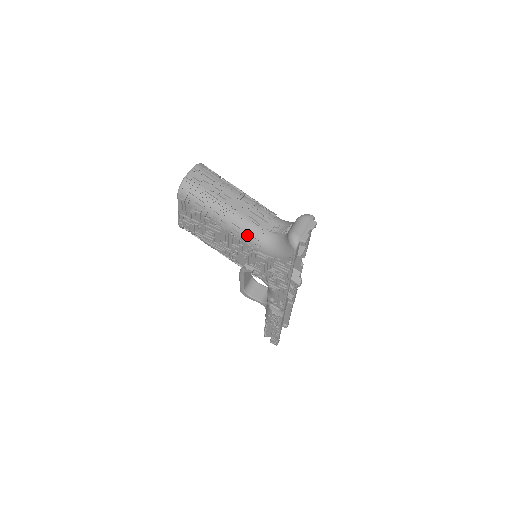
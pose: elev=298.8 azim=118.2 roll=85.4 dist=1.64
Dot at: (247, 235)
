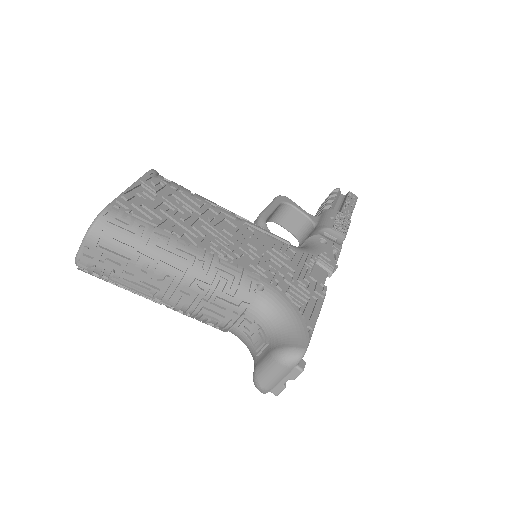
Dot at: occluded
